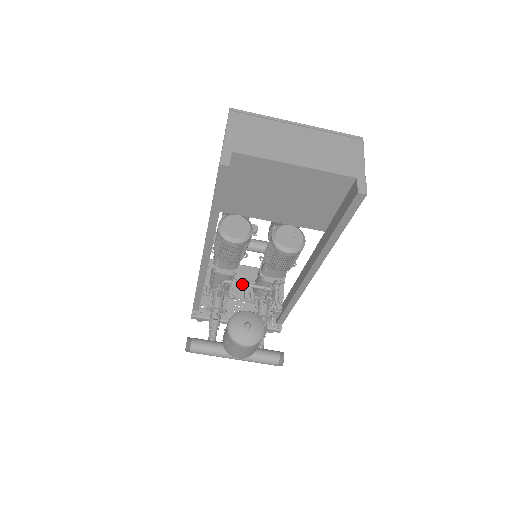
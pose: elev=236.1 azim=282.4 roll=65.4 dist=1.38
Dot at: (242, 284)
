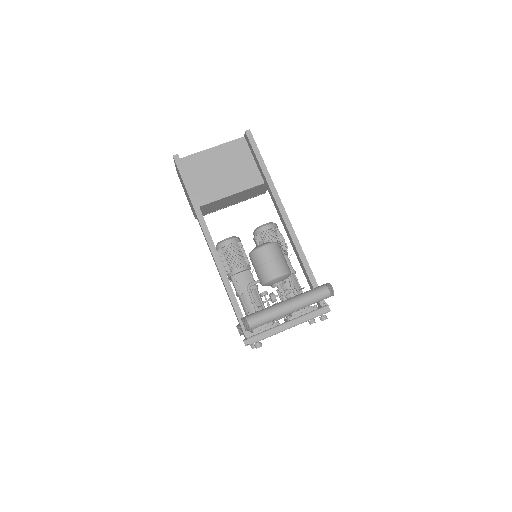
Dot at: occluded
